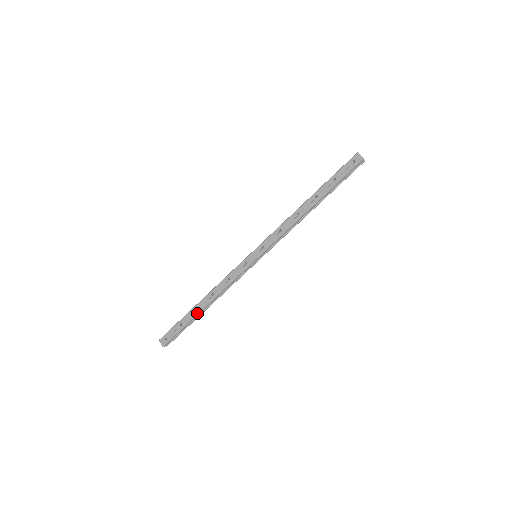
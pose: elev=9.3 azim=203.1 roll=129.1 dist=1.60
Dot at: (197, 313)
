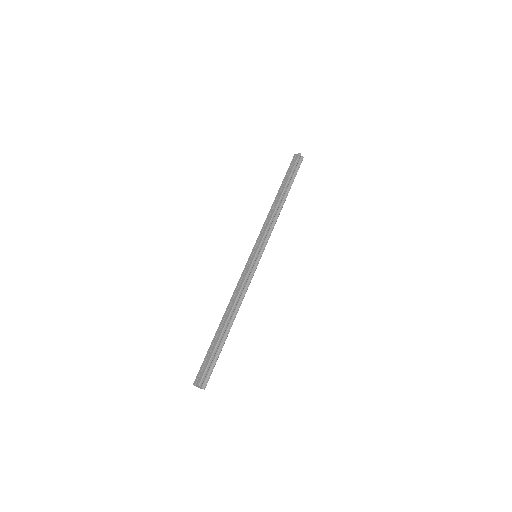
Dot at: (222, 329)
